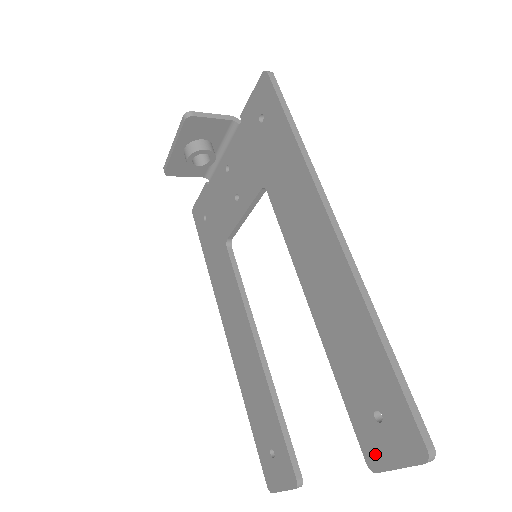
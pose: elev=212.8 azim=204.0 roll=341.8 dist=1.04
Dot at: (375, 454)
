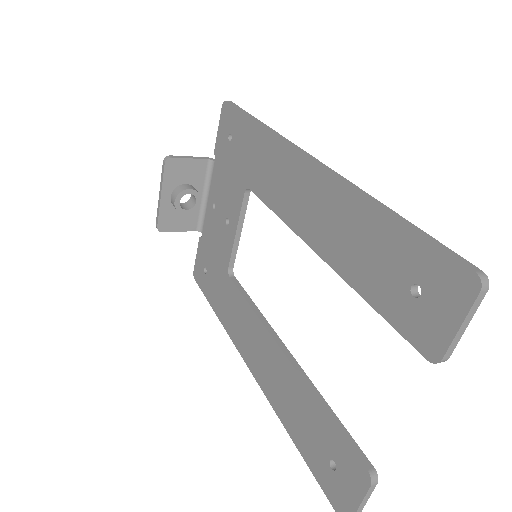
Dot at: (430, 338)
